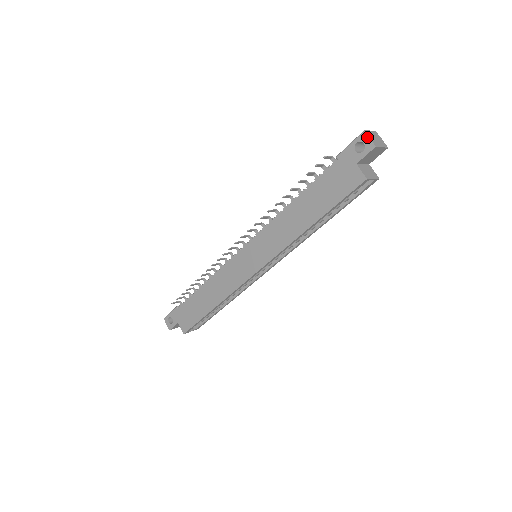
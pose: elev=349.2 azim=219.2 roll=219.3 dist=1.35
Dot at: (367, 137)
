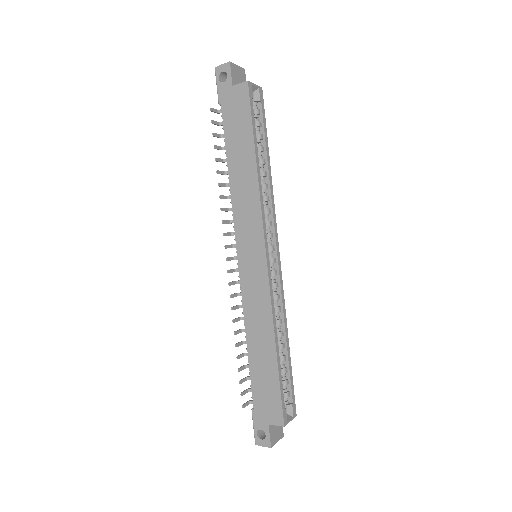
Dot at: (220, 67)
